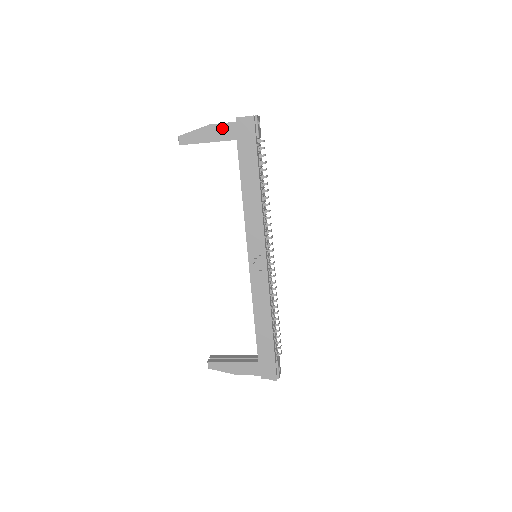
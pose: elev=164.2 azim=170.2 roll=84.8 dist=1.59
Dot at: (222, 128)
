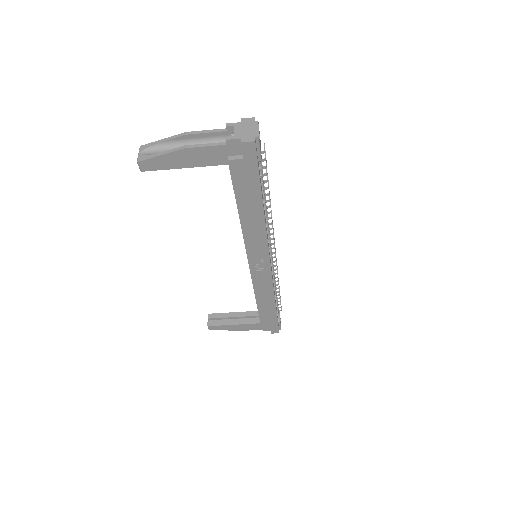
Dot at: (205, 152)
